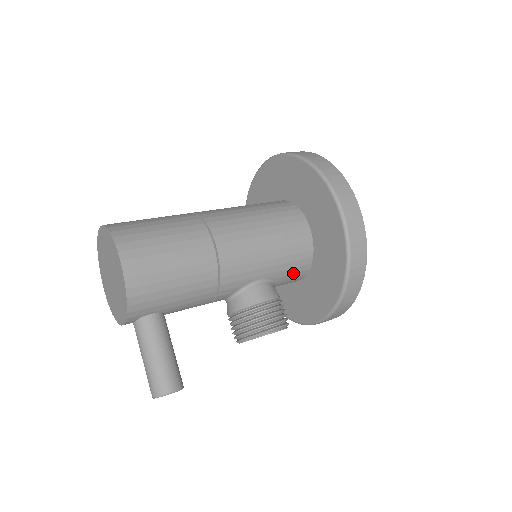
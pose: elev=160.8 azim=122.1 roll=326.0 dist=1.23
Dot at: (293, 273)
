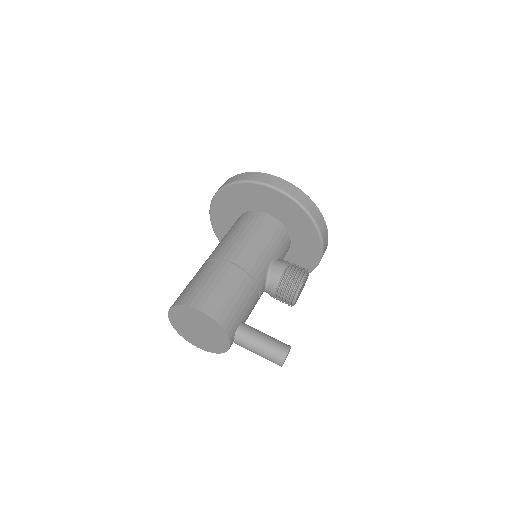
Dot at: (283, 244)
